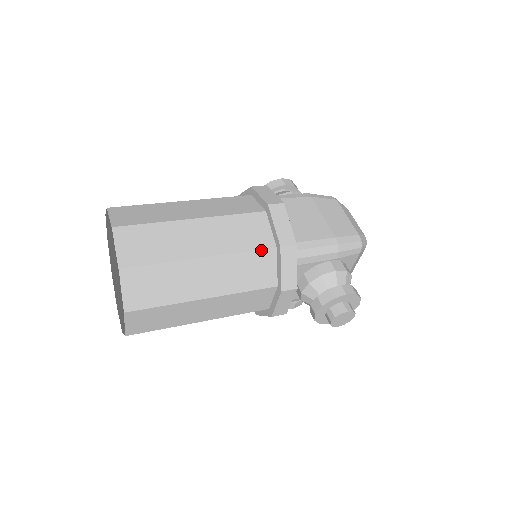
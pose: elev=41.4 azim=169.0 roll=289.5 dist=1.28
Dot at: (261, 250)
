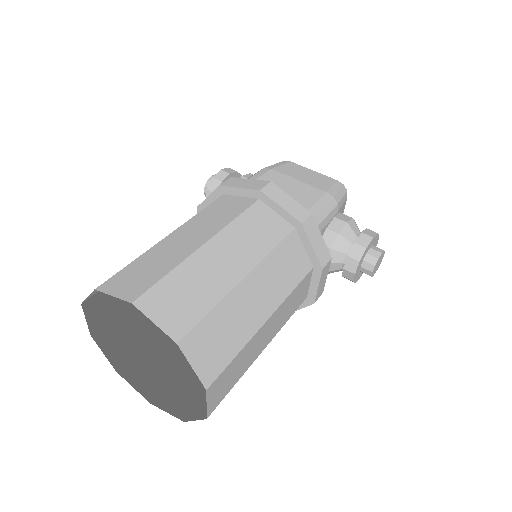
Dot at: (285, 238)
